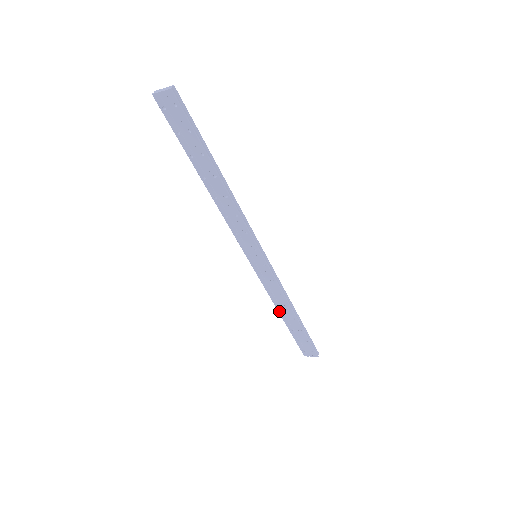
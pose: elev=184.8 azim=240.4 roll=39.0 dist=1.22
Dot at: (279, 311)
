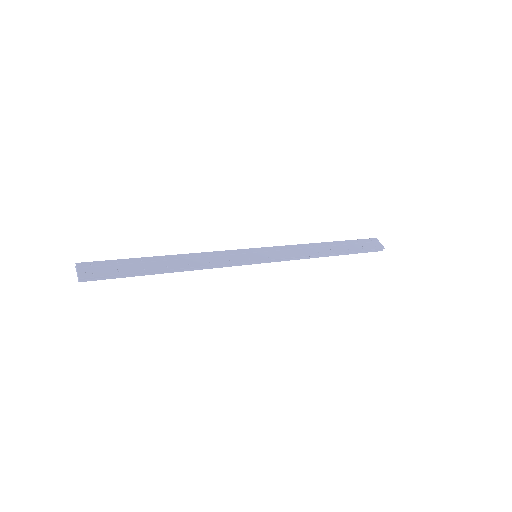
Dot at: occluded
